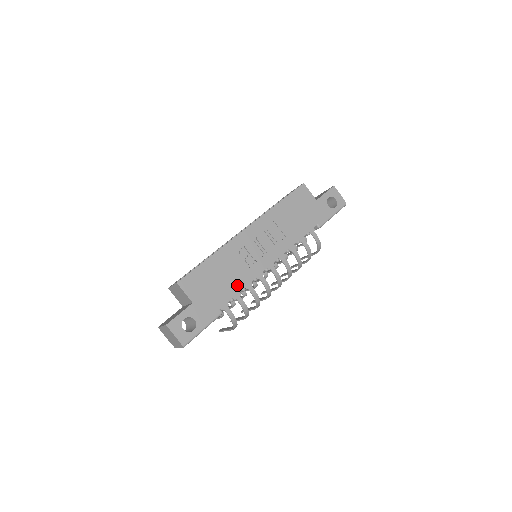
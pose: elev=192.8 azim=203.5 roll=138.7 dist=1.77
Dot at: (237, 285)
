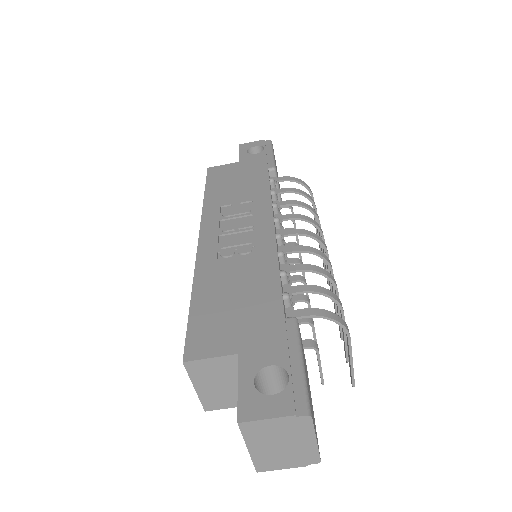
Dot at: (266, 277)
